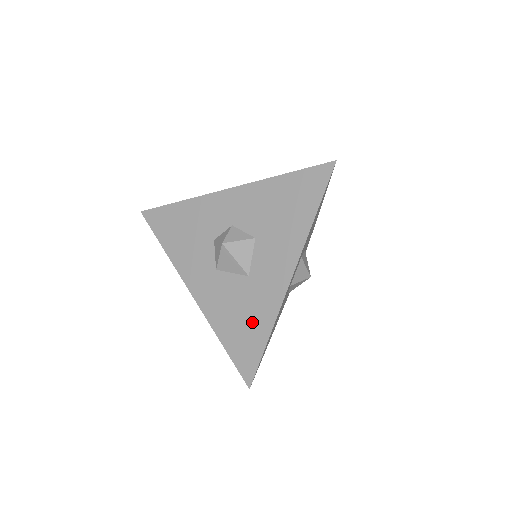
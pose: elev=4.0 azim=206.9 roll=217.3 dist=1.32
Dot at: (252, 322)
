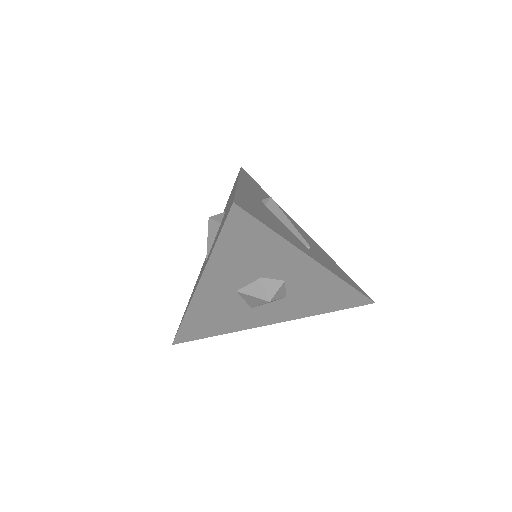
Dot at: (219, 325)
